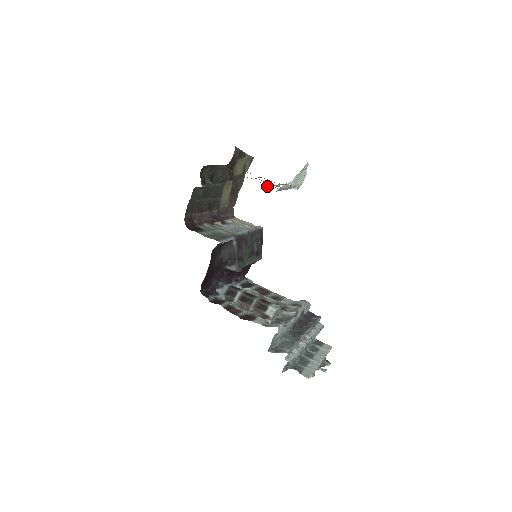
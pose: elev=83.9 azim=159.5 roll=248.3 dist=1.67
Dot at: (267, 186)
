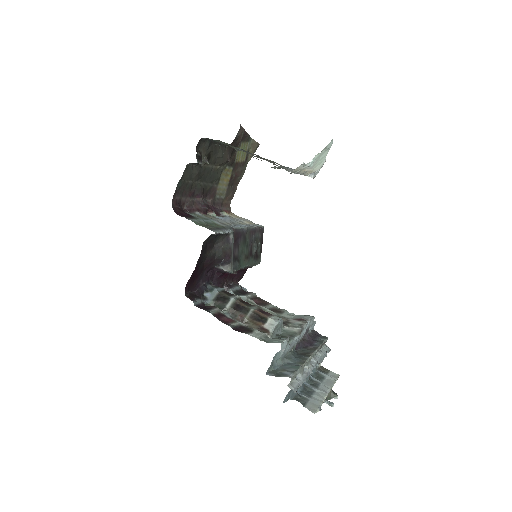
Dot at: (278, 168)
